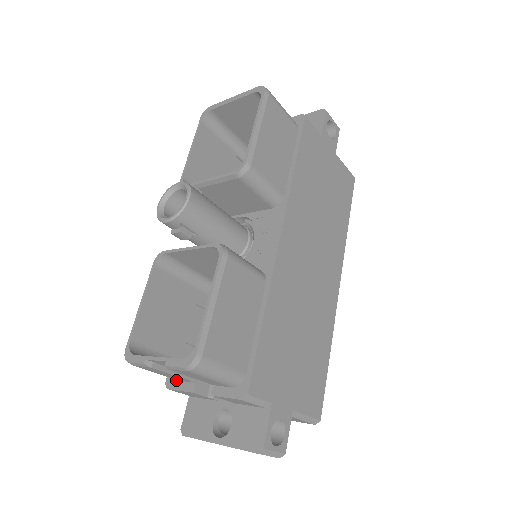
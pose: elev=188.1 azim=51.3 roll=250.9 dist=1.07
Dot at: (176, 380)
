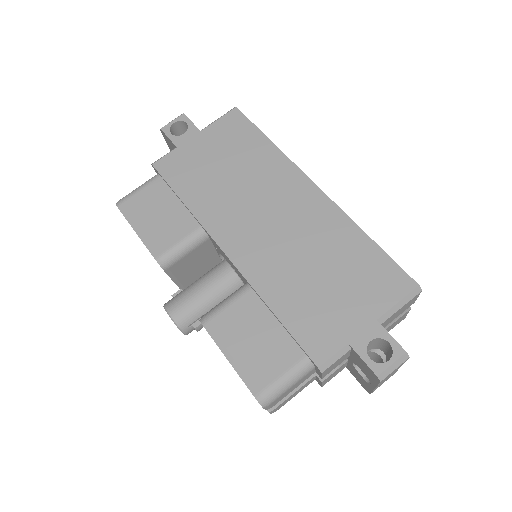
Dot at: (316, 379)
